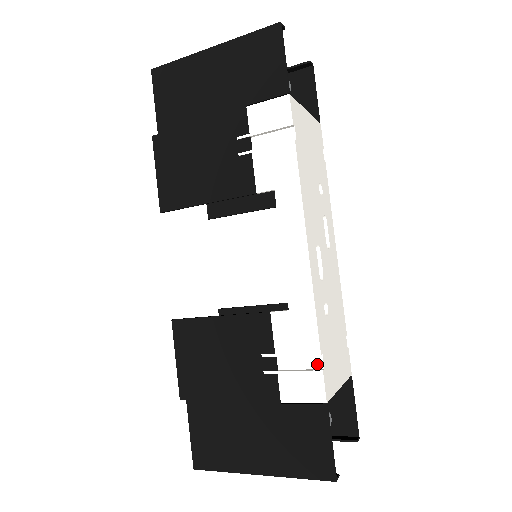
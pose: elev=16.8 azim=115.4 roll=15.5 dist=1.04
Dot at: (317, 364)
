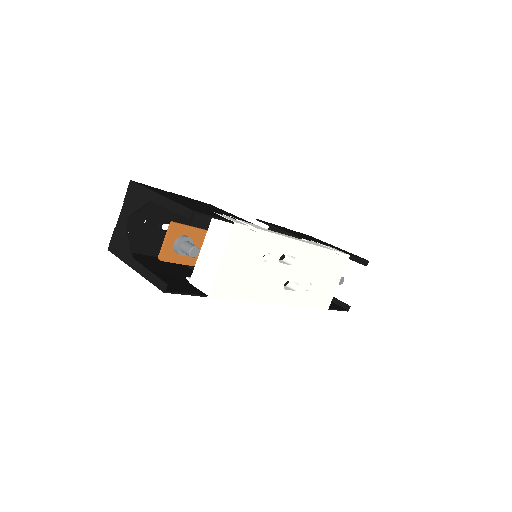
Dot at: occluded
